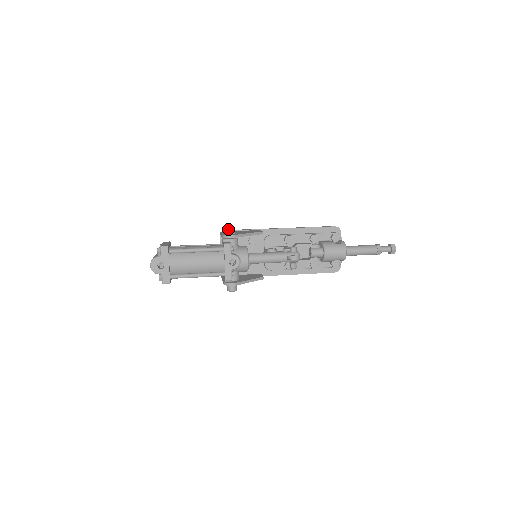
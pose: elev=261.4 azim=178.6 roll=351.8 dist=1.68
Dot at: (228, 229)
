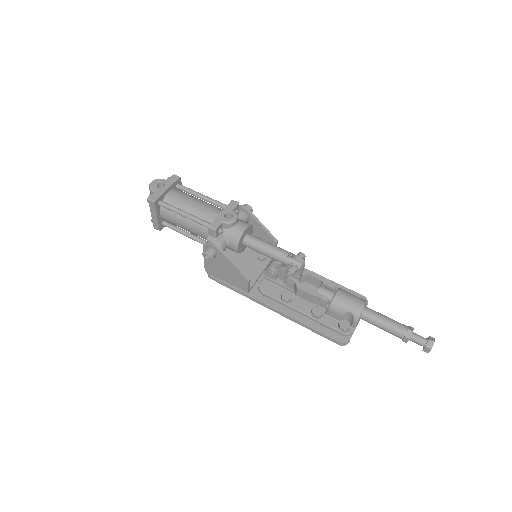
Dot at: (245, 205)
